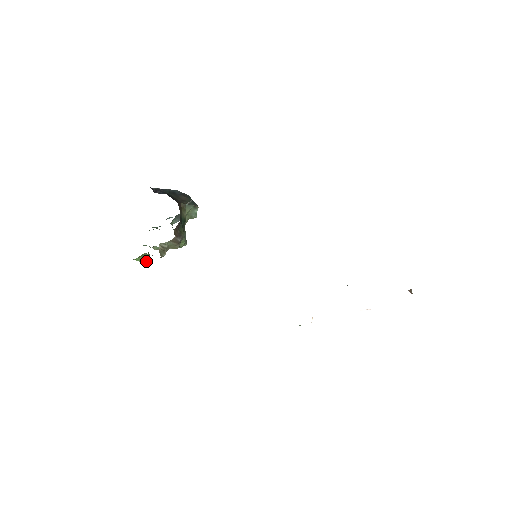
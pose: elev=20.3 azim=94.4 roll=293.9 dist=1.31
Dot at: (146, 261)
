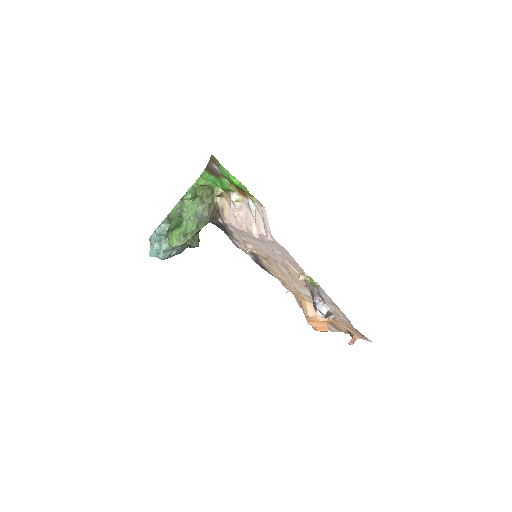
Dot at: (194, 194)
